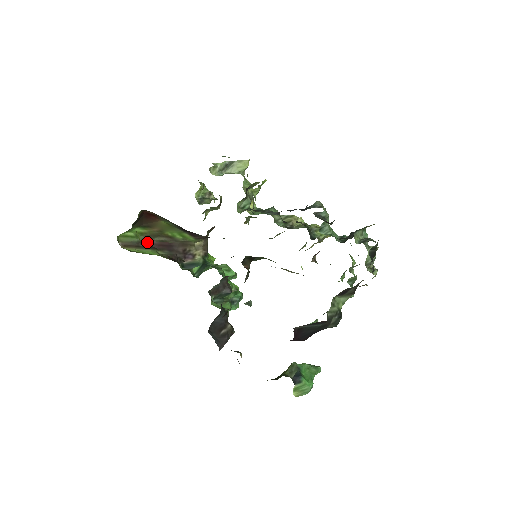
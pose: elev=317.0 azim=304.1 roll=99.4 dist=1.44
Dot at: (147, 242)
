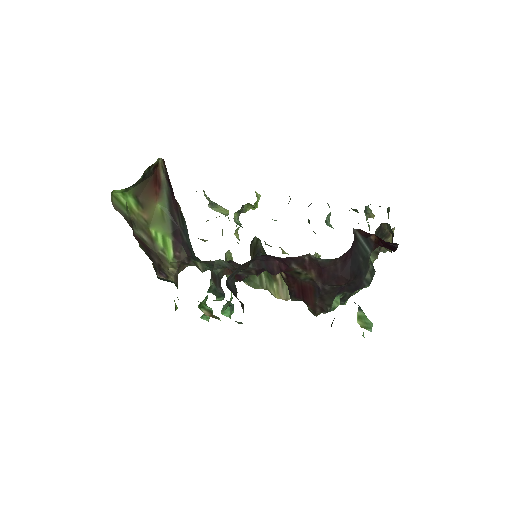
Dot at: (131, 226)
